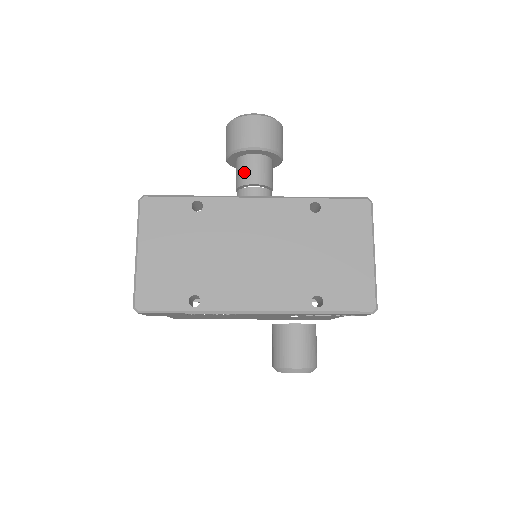
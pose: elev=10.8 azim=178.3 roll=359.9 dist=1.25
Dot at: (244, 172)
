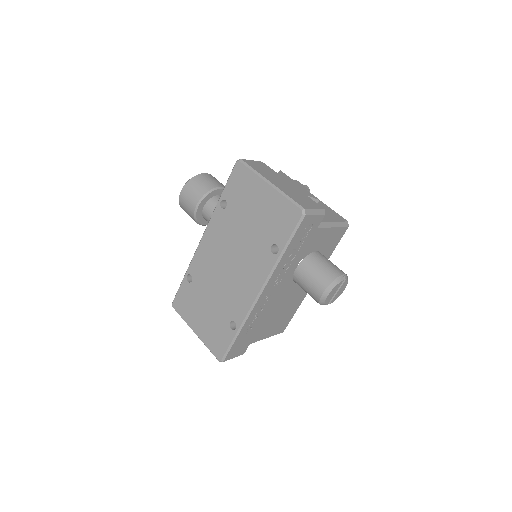
Dot at: occluded
